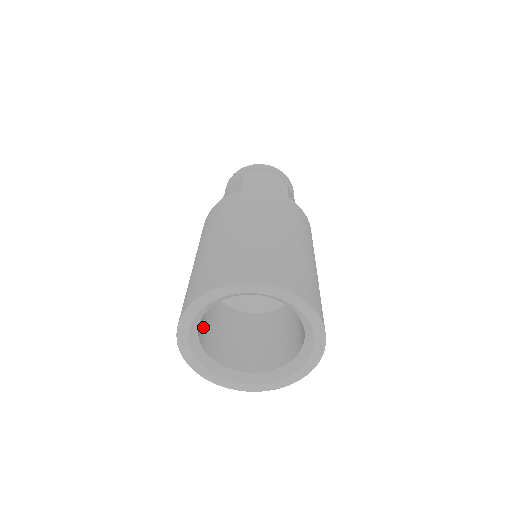
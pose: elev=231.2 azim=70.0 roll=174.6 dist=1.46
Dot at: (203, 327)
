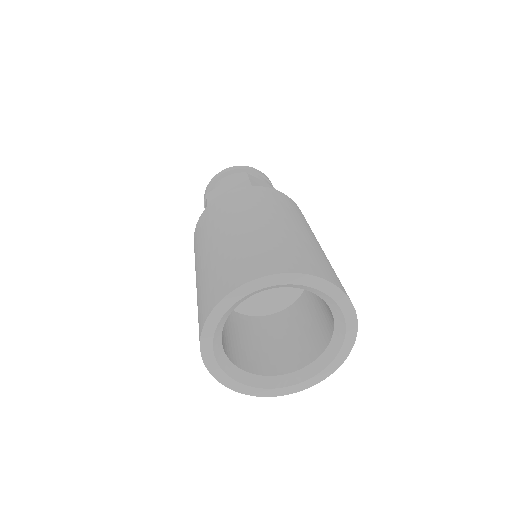
Dot at: occluded
